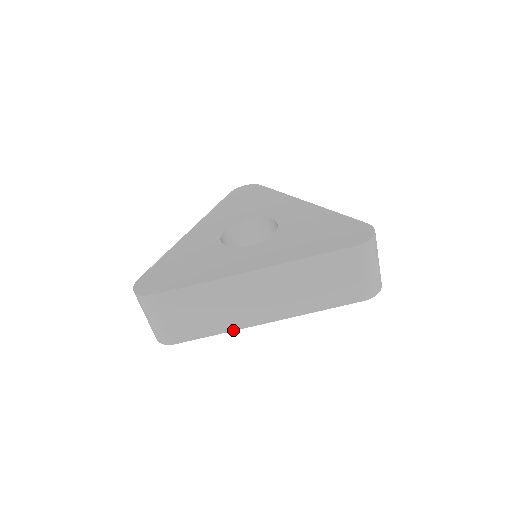
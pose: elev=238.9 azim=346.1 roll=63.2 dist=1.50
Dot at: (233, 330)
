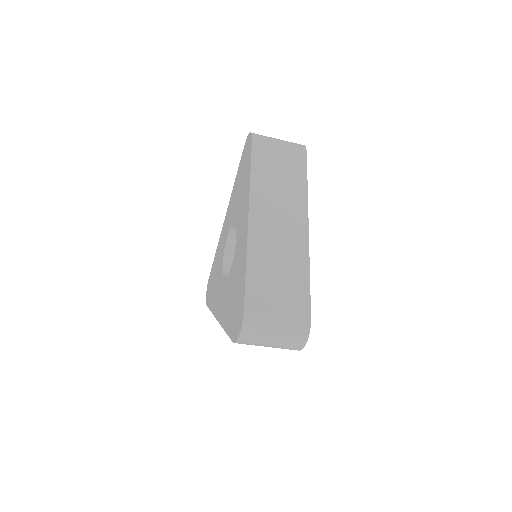
Dot at: occluded
